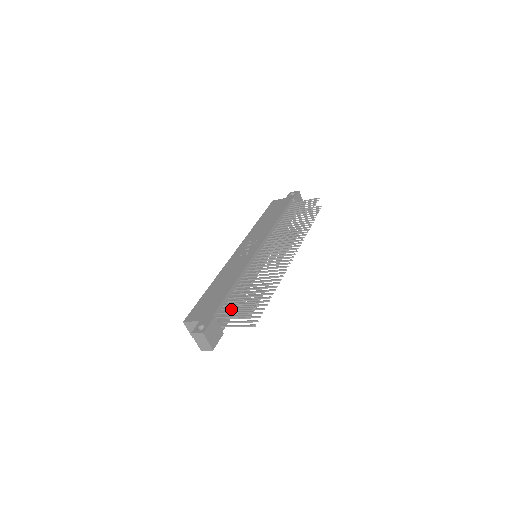
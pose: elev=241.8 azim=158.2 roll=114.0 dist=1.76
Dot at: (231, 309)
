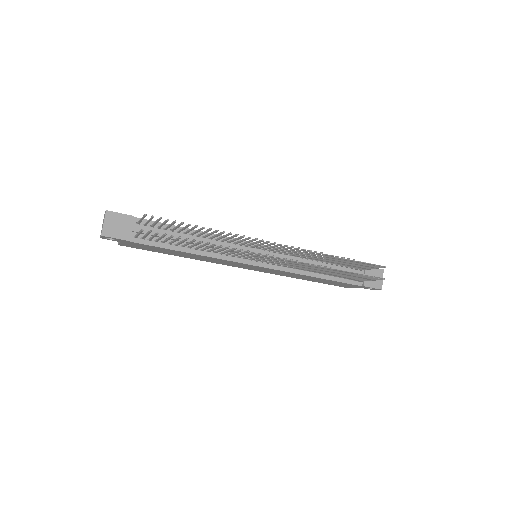
Dot at: (154, 224)
